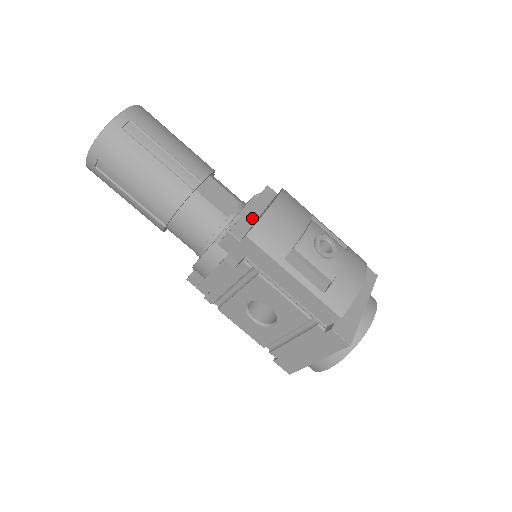
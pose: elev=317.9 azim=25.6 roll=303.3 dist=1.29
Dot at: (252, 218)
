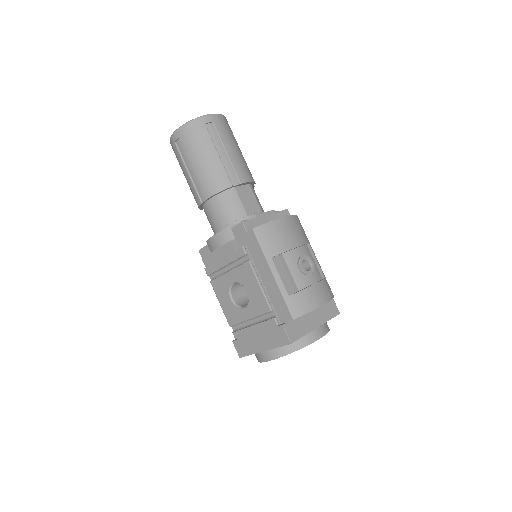
Dot at: (264, 223)
